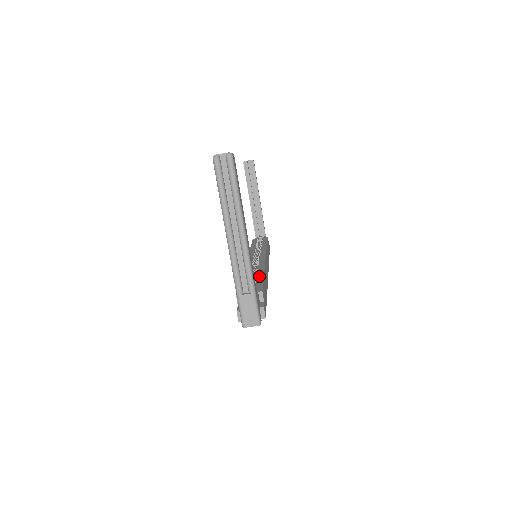
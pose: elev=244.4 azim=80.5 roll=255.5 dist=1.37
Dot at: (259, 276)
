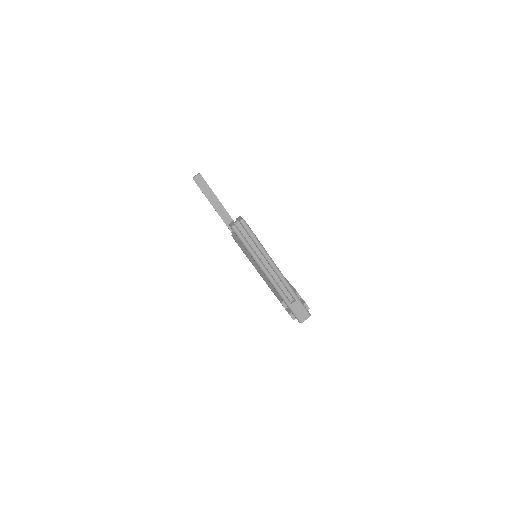
Dot at: occluded
